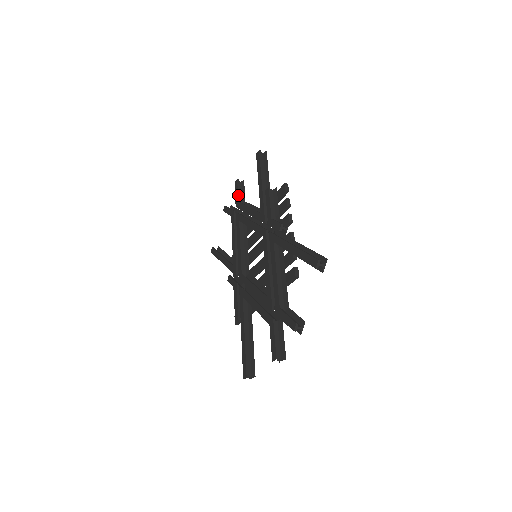
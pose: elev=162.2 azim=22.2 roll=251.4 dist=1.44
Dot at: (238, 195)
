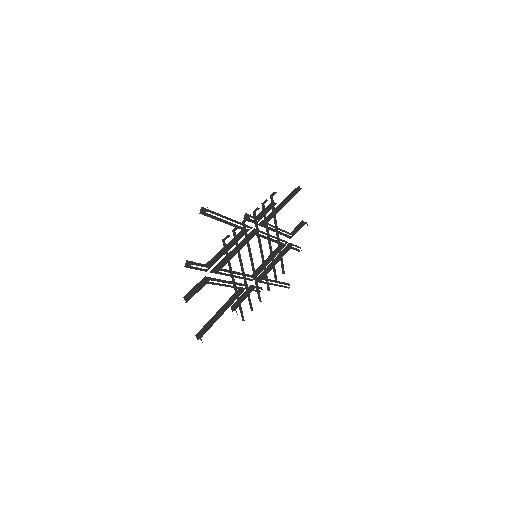
Dot at: (294, 229)
